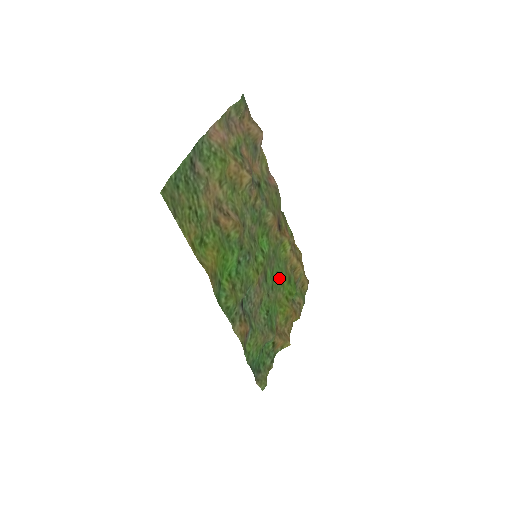
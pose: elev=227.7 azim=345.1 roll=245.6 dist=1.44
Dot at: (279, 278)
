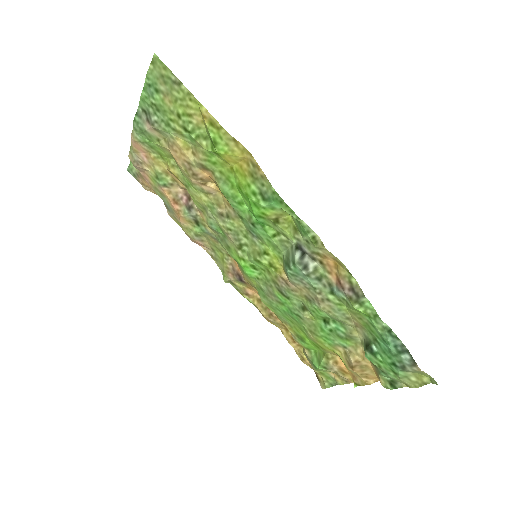
Dot at: (292, 319)
